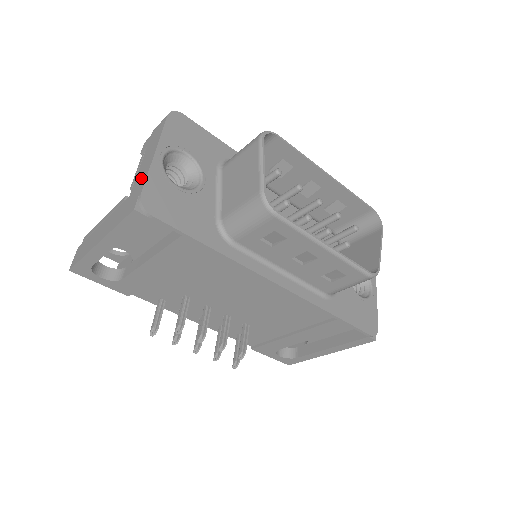
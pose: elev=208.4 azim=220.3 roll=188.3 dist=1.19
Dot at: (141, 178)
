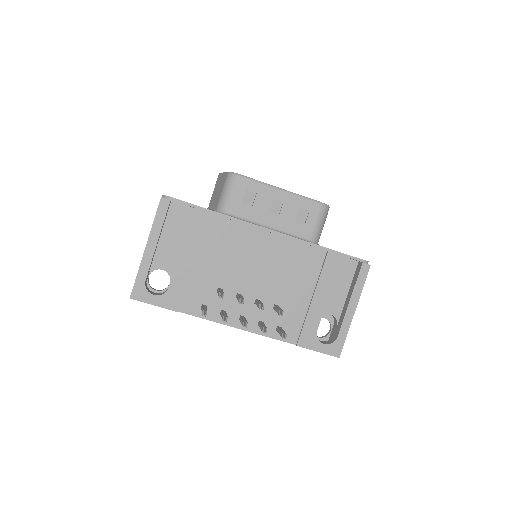
Dot at: occluded
